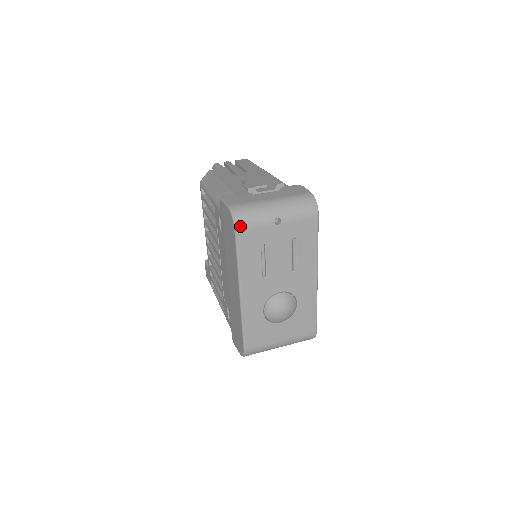
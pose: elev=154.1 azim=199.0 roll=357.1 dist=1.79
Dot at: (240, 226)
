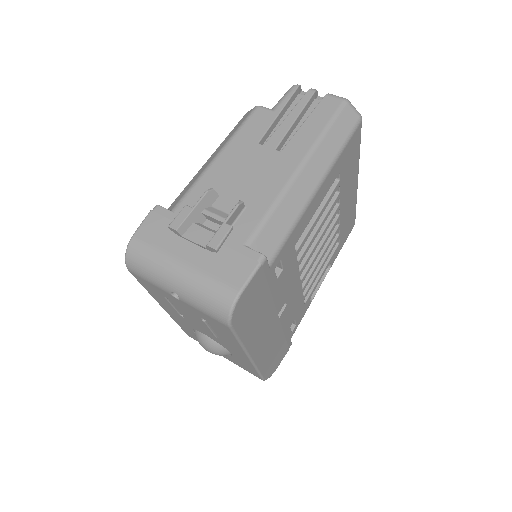
Dot at: (131, 270)
